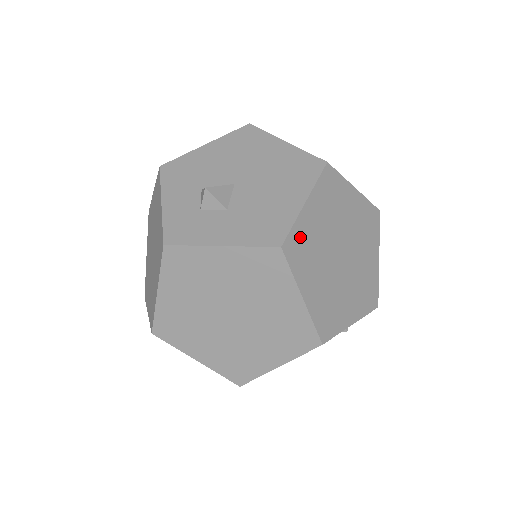
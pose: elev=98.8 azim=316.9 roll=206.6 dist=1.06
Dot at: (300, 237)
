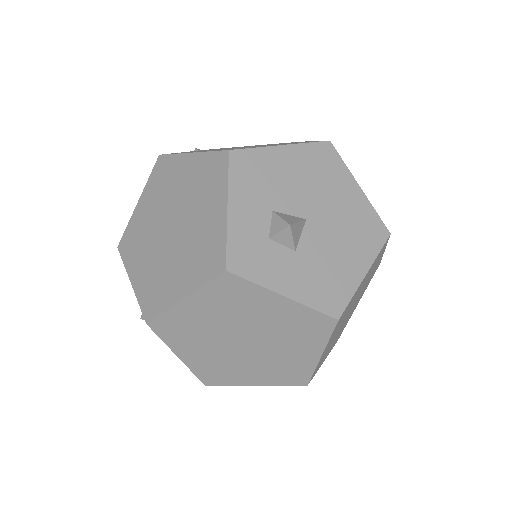
Dot at: (348, 306)
